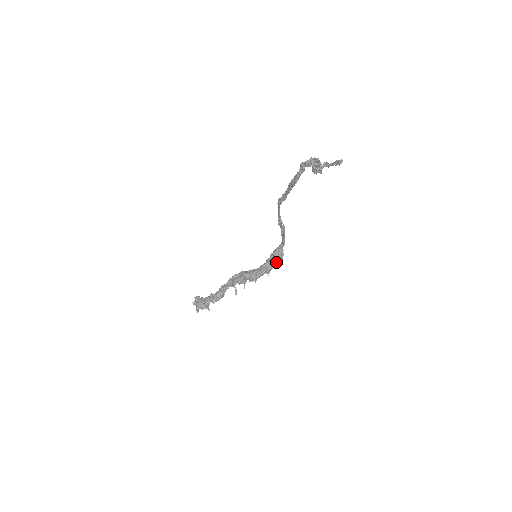
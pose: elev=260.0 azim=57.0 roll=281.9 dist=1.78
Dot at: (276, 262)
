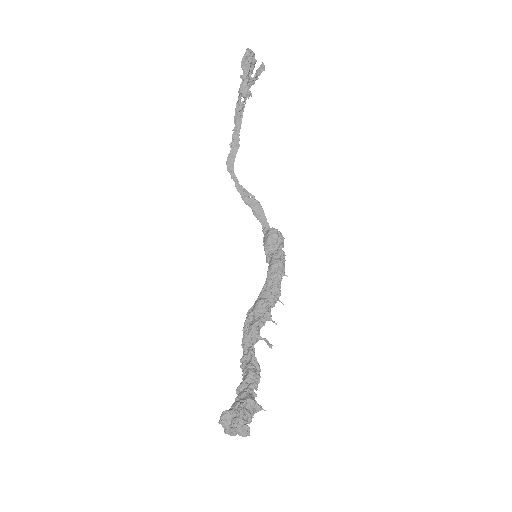
Dot at: (281, 248)
